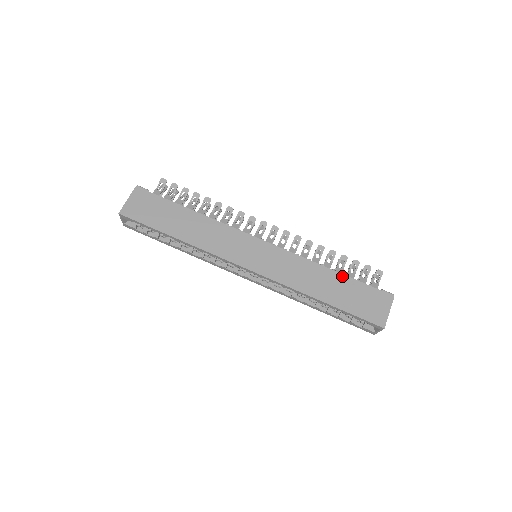
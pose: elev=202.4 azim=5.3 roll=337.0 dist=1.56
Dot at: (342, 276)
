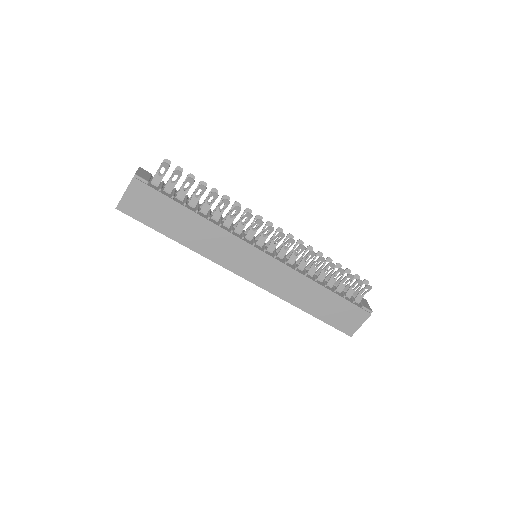
Dot at: (331, 293)
